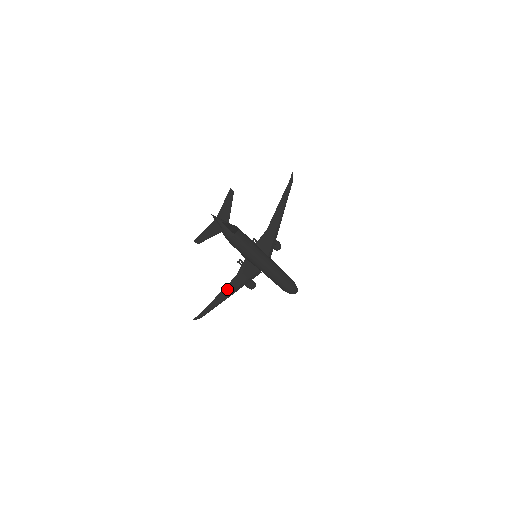
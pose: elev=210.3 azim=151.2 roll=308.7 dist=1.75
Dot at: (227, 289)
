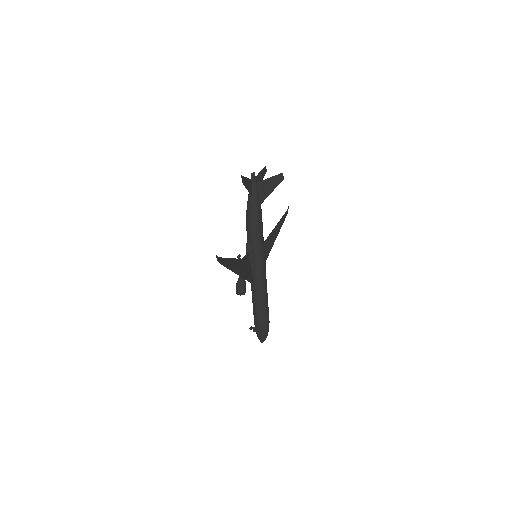
Dot at: (236, 262)
